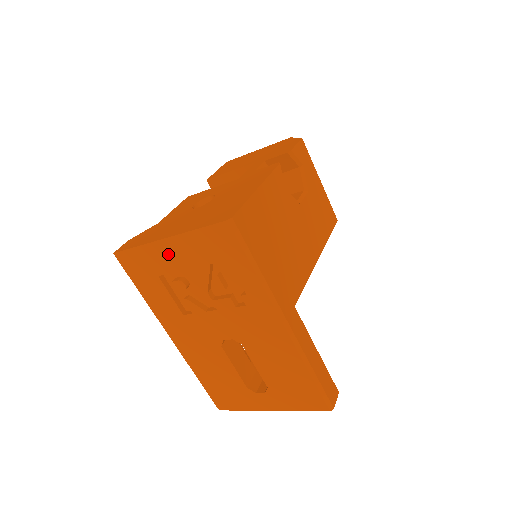
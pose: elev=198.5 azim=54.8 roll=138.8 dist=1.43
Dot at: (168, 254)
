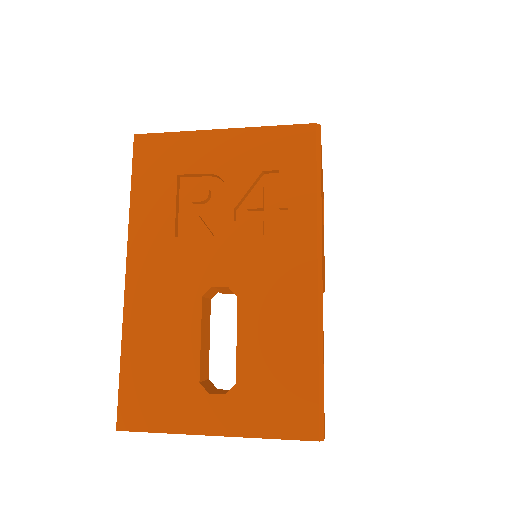
Dot at: (213, 149)
